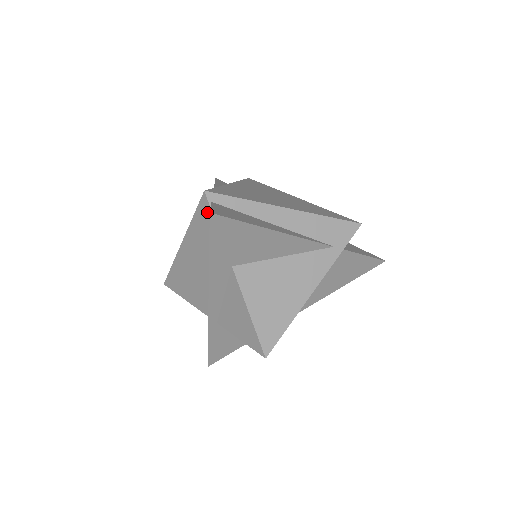
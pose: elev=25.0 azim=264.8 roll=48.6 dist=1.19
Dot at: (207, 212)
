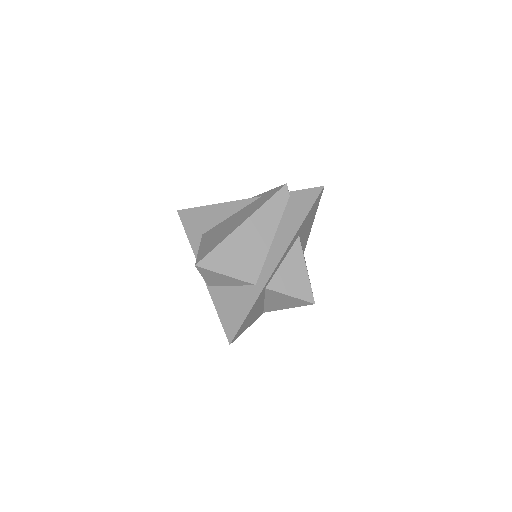
Dot at: (285, 198)
